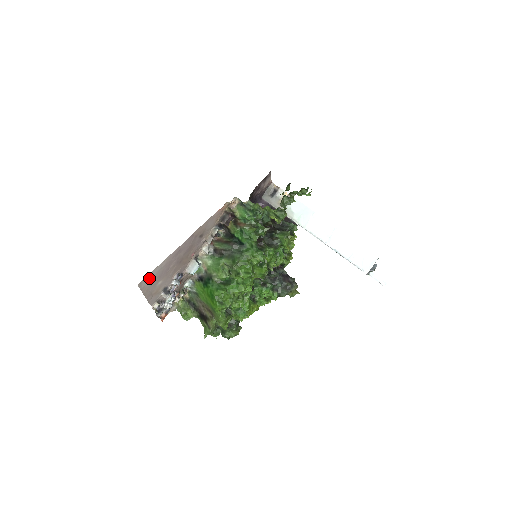
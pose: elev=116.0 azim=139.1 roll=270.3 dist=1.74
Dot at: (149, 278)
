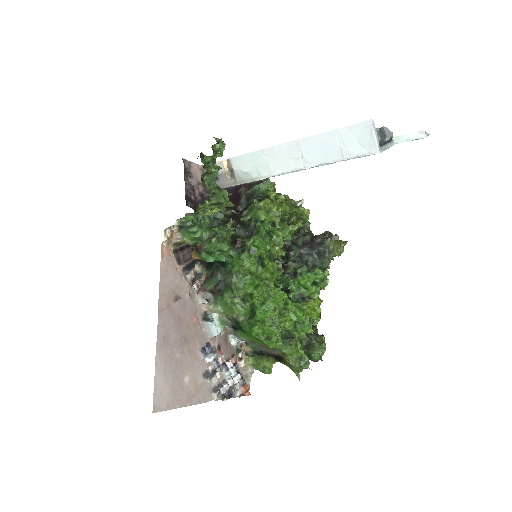
Dot at: (161, 393)
